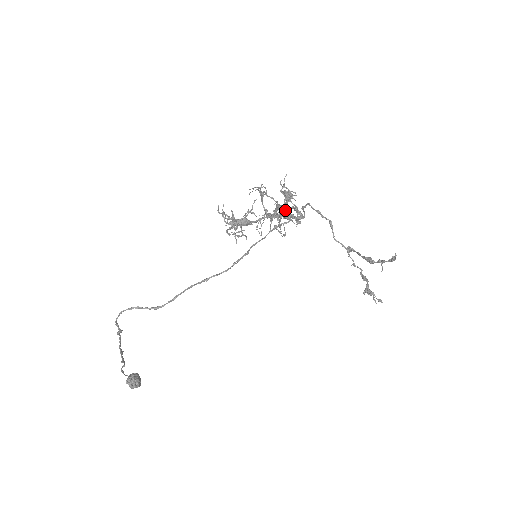
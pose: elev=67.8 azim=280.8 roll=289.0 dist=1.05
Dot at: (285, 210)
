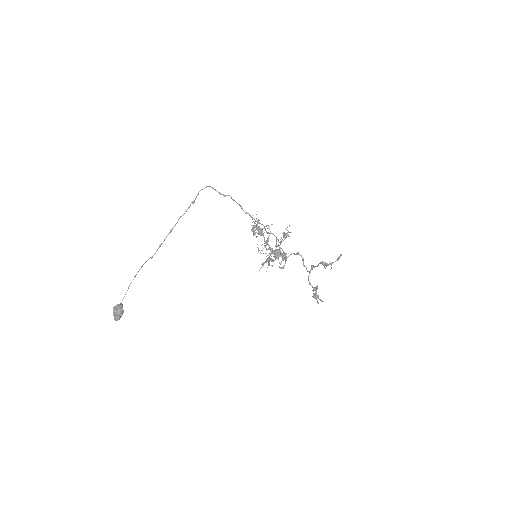
Dot at: (278, 251)
